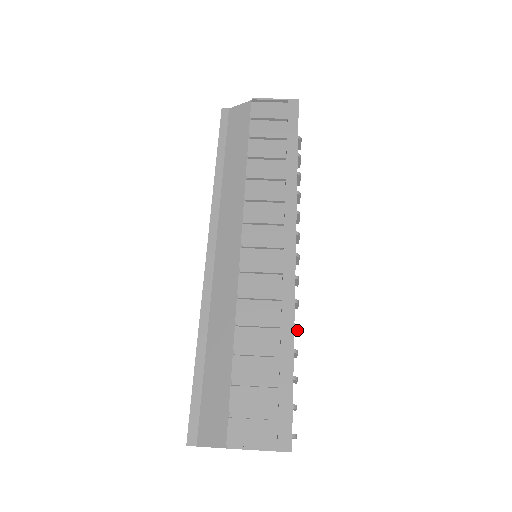
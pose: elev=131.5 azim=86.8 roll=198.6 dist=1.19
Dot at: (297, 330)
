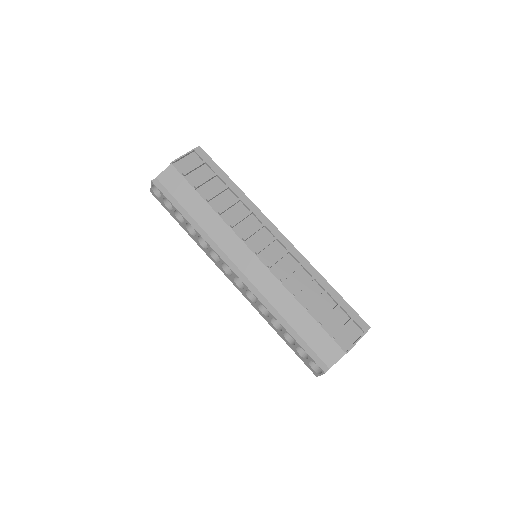
Dot at: occluded
